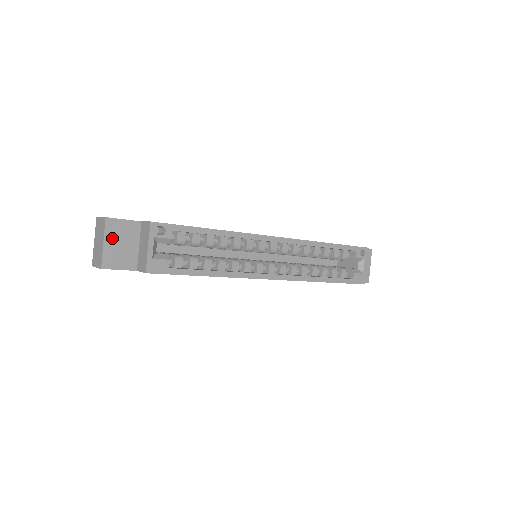
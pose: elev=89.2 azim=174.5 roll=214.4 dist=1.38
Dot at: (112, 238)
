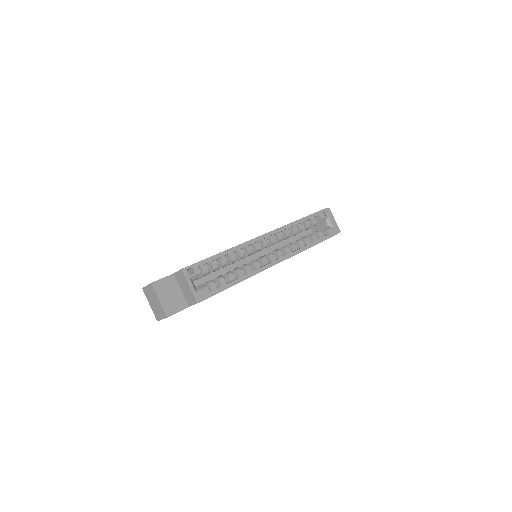
Dot at: (162, 294)
